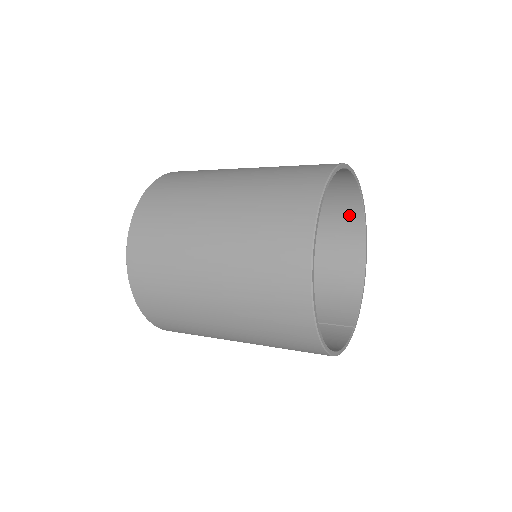
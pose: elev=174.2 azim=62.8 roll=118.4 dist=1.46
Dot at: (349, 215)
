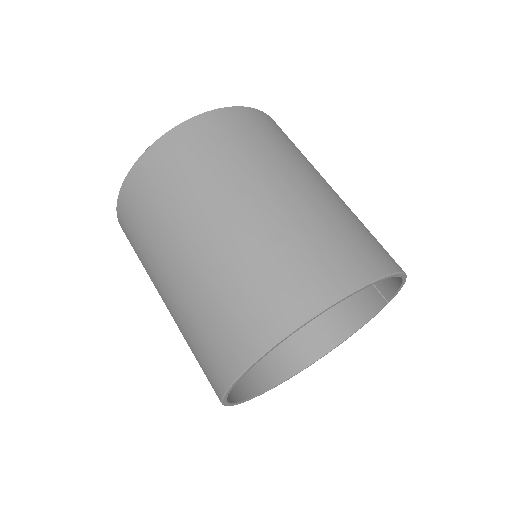
Dot at: (342, 272)
